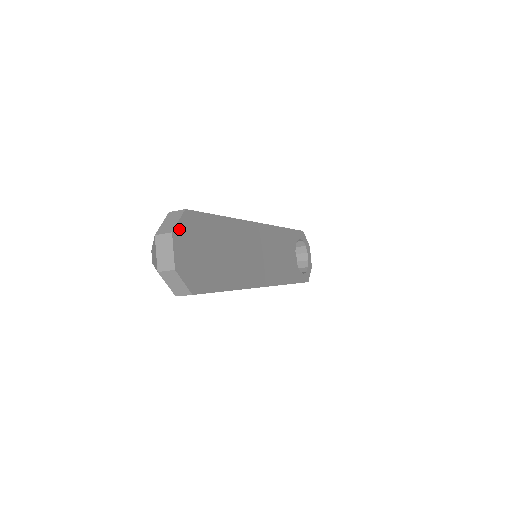
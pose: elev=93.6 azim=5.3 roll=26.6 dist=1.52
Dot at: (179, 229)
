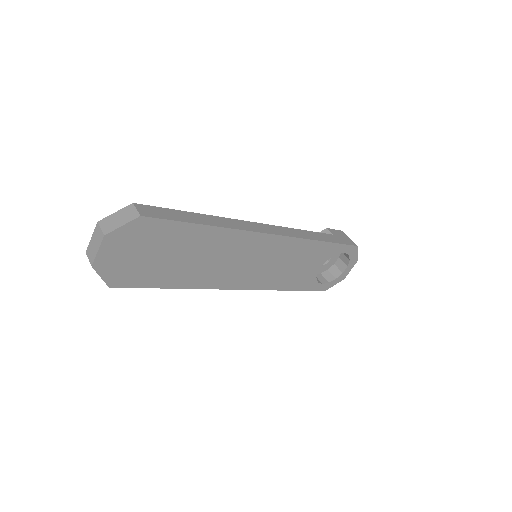
Dot at: (119, 233)
